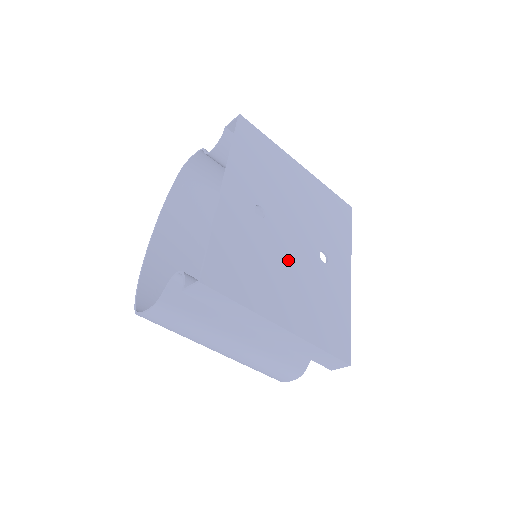
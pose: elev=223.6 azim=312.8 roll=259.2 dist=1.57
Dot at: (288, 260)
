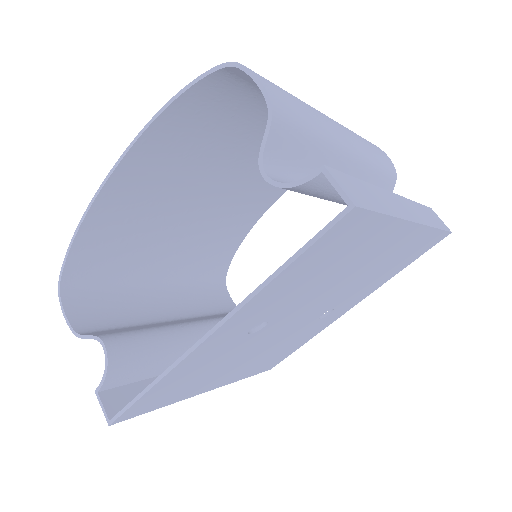
Dot at: (263, 345)
